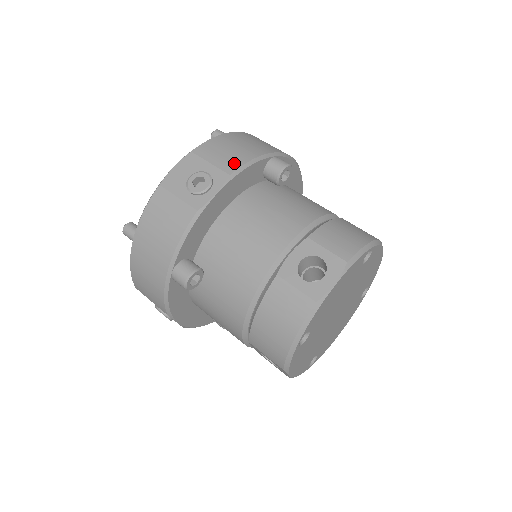
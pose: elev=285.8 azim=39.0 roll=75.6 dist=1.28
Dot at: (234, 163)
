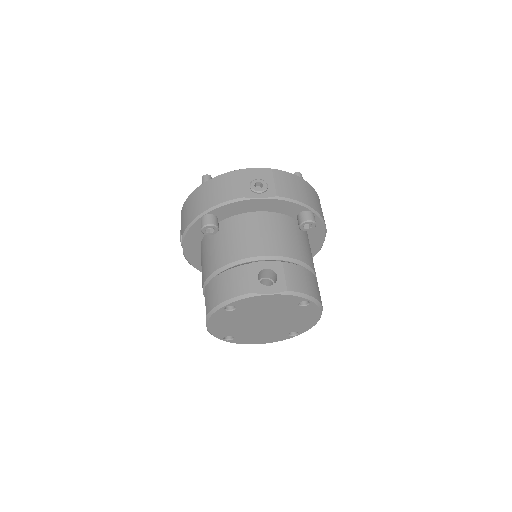
Dot at: (286, 193)
